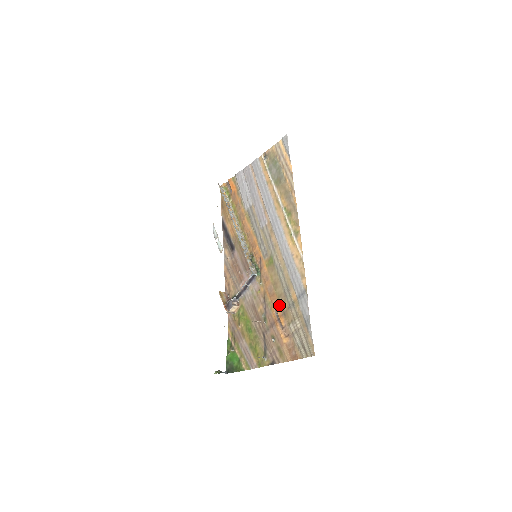
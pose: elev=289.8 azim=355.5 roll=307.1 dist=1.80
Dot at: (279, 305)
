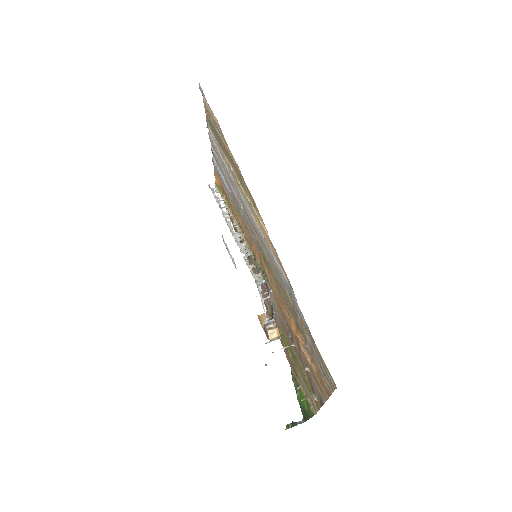
Dot at: (290, 316)
